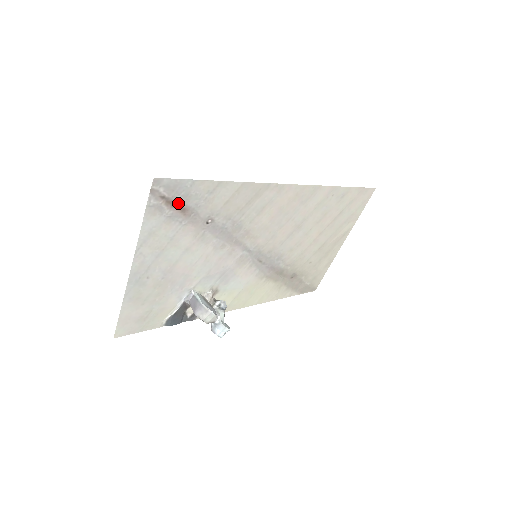
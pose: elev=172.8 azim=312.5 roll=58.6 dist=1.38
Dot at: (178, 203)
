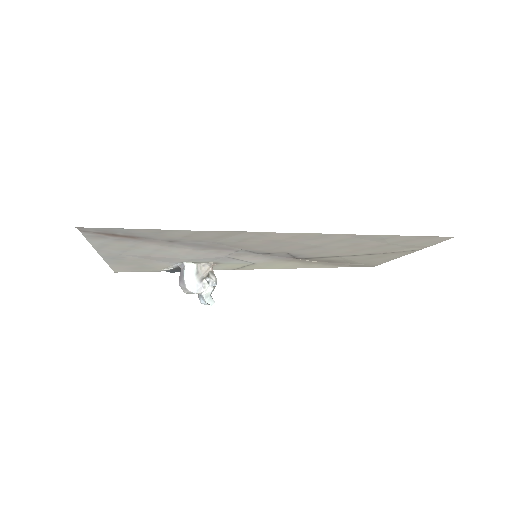
Dot at: (121, 235)
